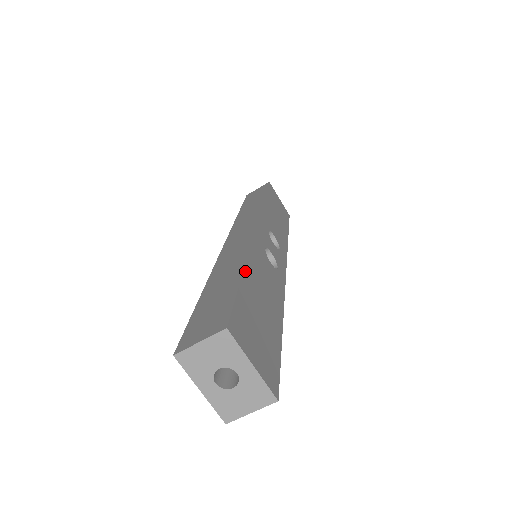
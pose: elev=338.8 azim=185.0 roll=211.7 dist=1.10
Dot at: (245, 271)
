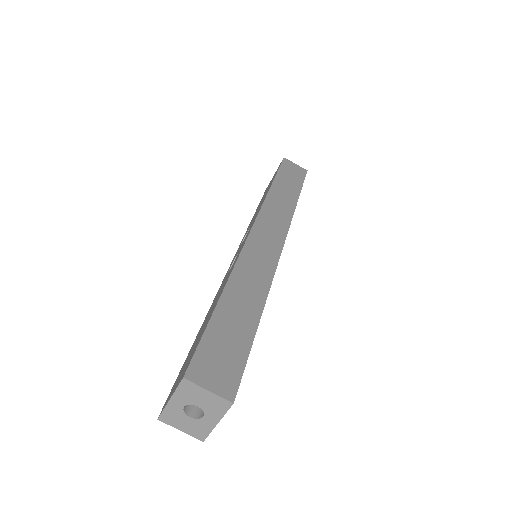
Dot at: occluded
